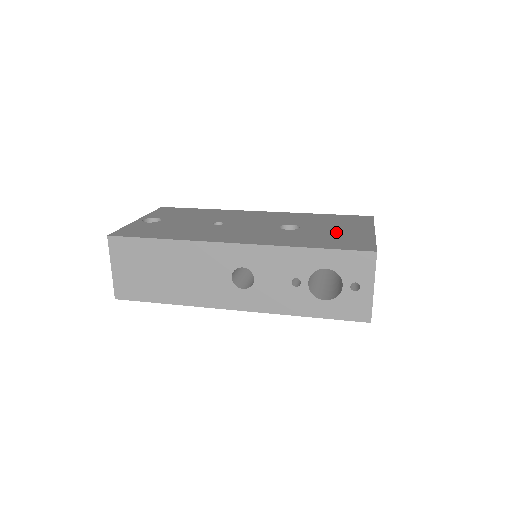
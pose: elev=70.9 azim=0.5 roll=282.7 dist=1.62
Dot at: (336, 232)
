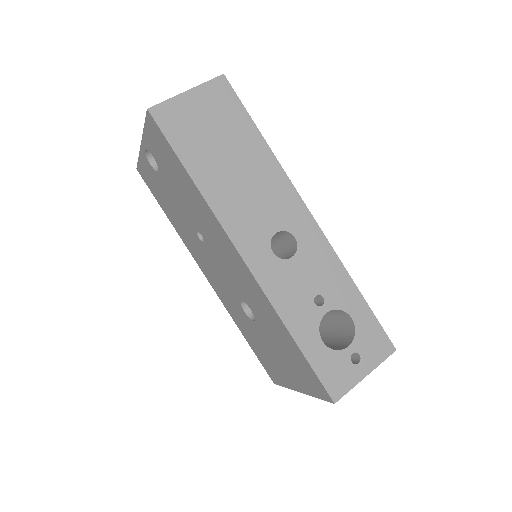
Dot at: occluded
